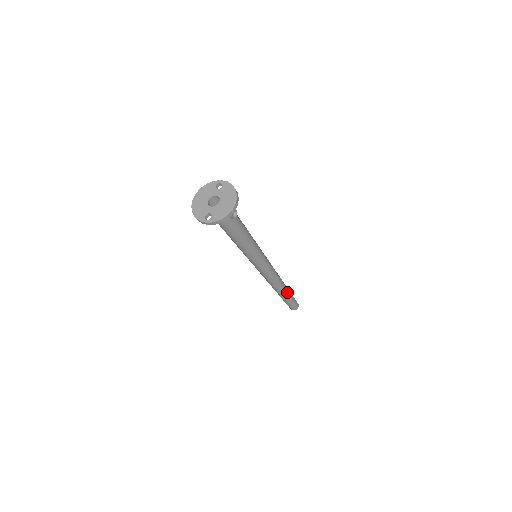
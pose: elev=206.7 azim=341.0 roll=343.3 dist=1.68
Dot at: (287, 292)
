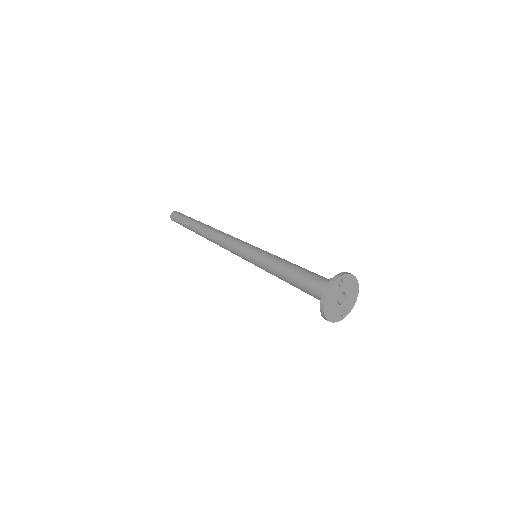
Dot at: occluded
